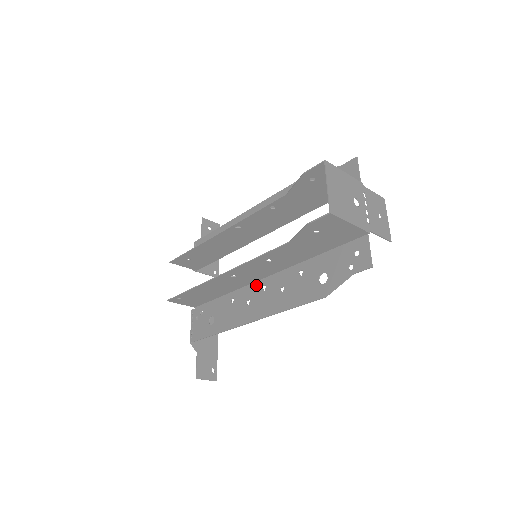
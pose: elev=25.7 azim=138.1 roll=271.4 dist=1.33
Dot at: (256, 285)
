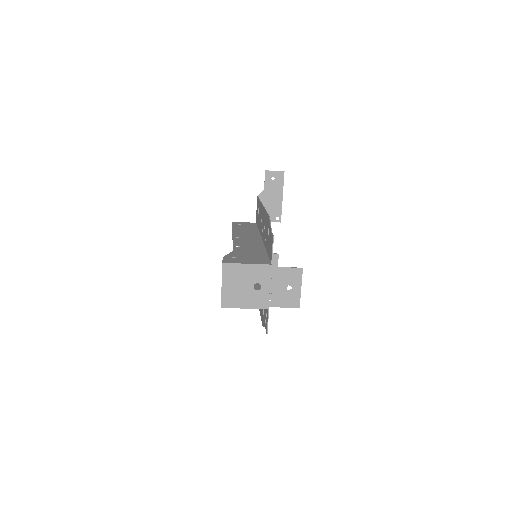
Dot at: occluded
